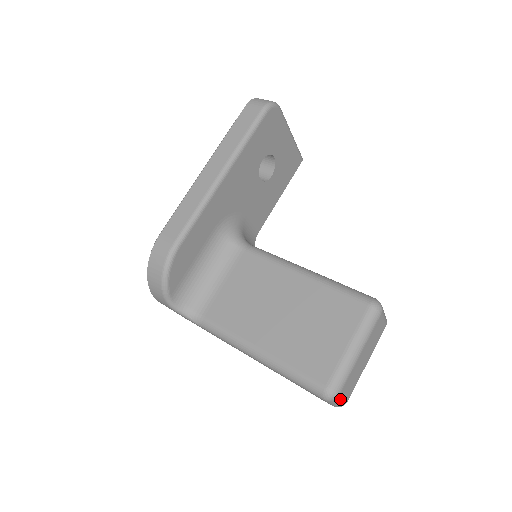
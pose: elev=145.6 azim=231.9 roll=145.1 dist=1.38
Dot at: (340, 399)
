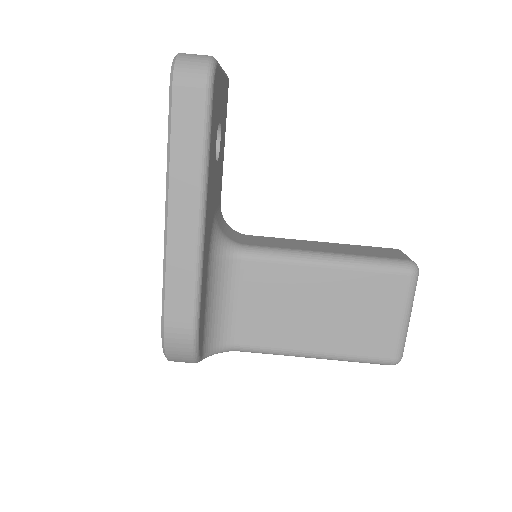
Dot at: occluded
